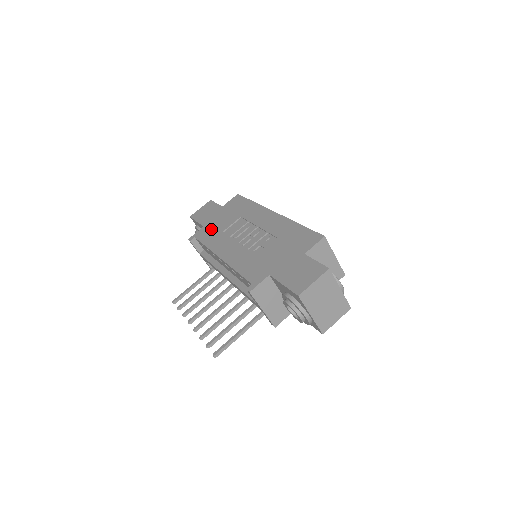
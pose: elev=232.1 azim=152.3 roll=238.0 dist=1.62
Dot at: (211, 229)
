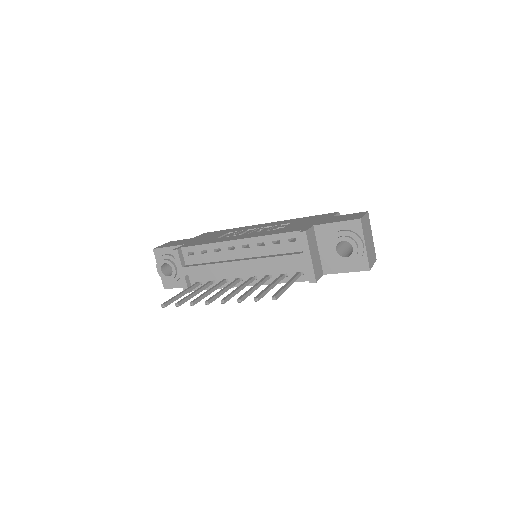
Dot at: (198, 241)
